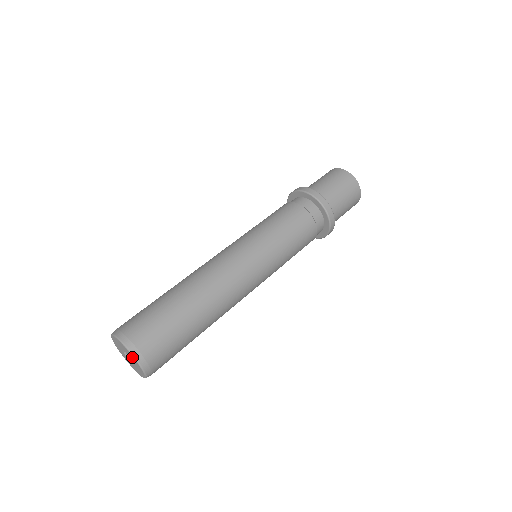
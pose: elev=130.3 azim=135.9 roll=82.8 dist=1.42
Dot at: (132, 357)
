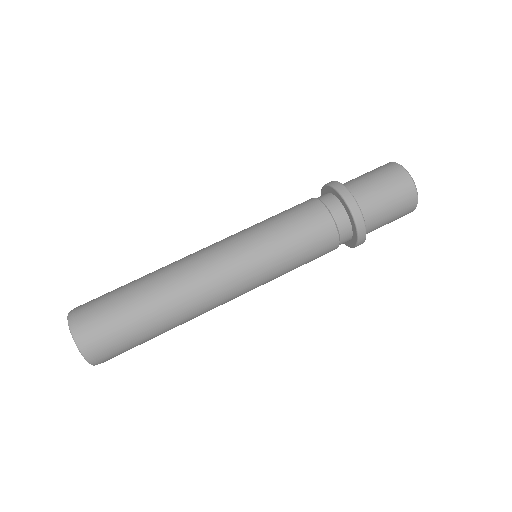
Dot at: (82, 353)
